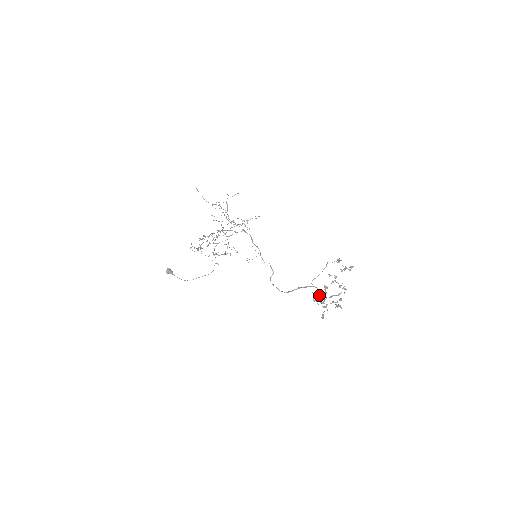
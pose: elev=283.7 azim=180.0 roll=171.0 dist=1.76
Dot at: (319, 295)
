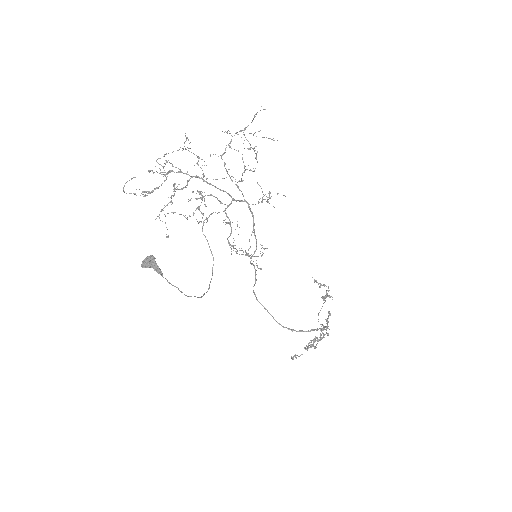
Dot at: (315, 337)
